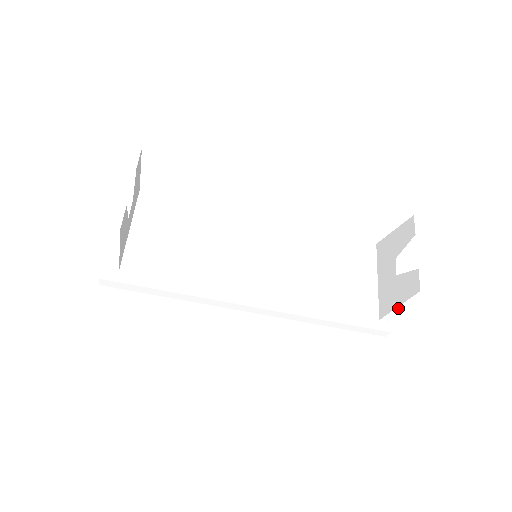
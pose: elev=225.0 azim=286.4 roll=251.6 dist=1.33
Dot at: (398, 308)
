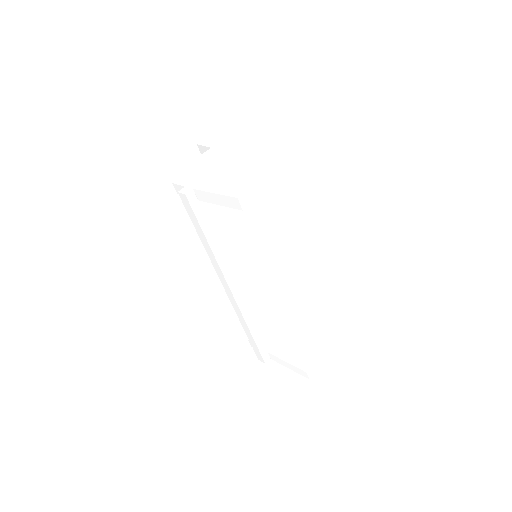
Dot at: (285, 362)
